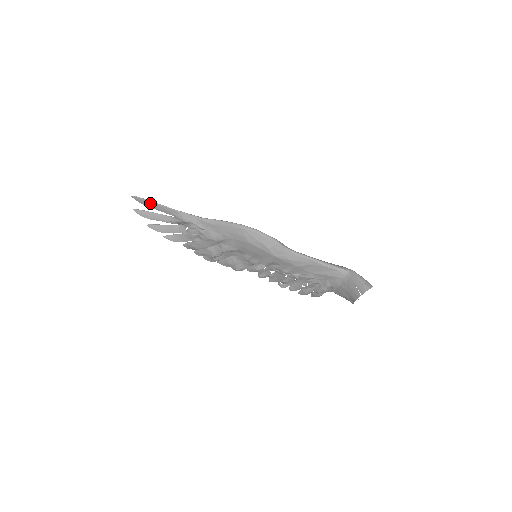
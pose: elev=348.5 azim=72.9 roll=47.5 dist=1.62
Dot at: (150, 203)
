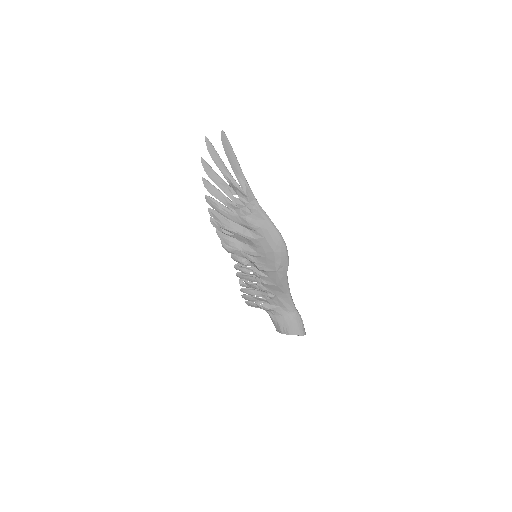
Dot at: (231, 152)
